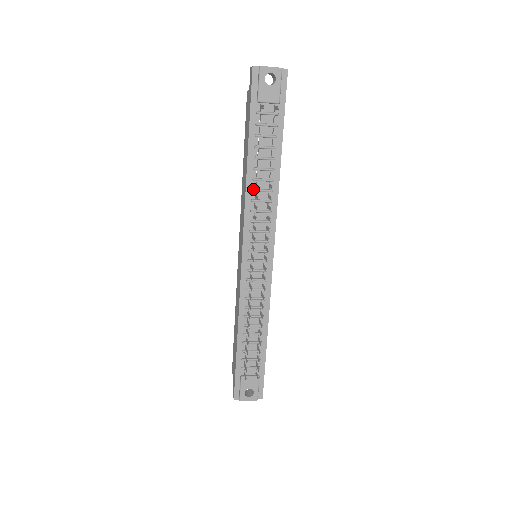
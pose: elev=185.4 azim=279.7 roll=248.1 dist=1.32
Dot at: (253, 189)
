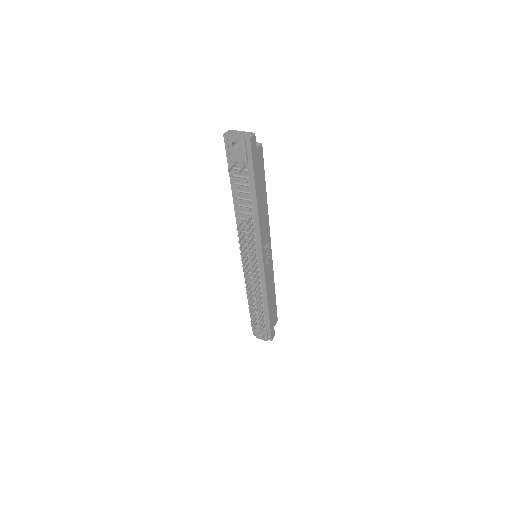
Dot at: (240, 218)
